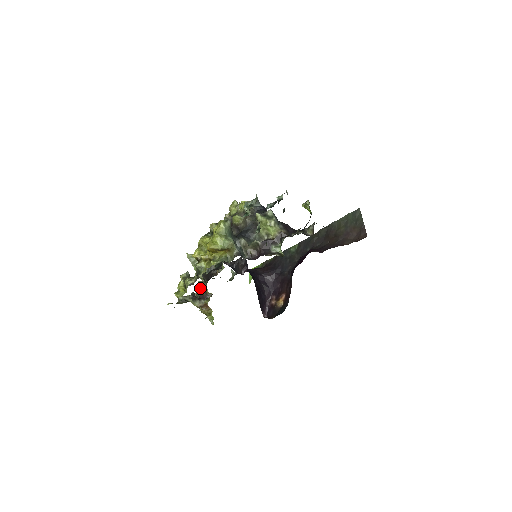
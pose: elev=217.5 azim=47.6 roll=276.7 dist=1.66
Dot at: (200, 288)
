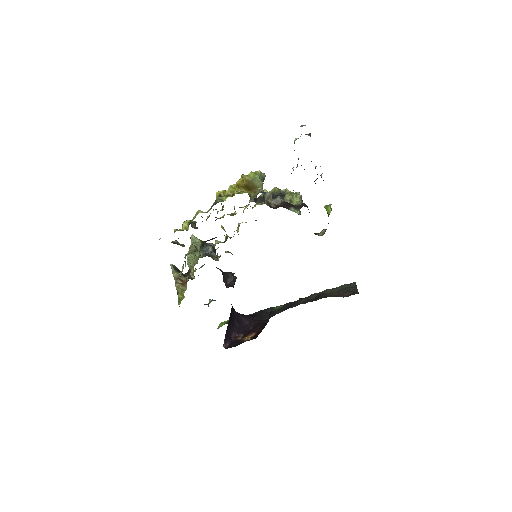
Dot at: (195, 247)
